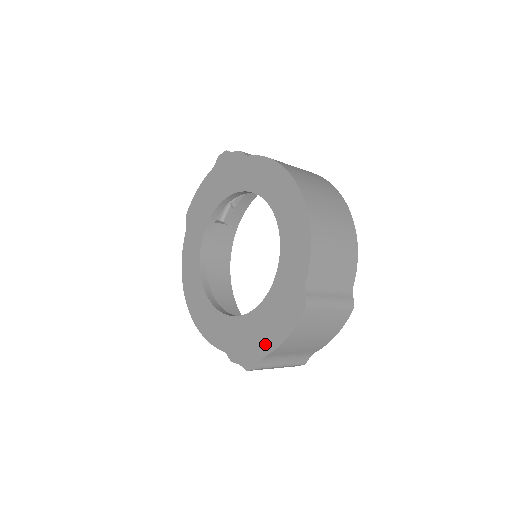
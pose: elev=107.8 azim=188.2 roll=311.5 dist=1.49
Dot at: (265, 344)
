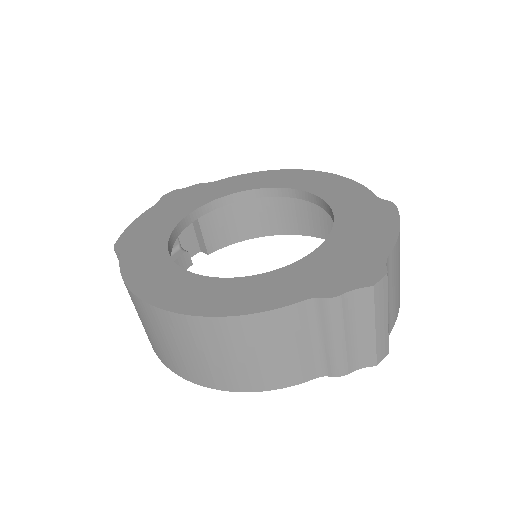
Dot at: (375, 249)
